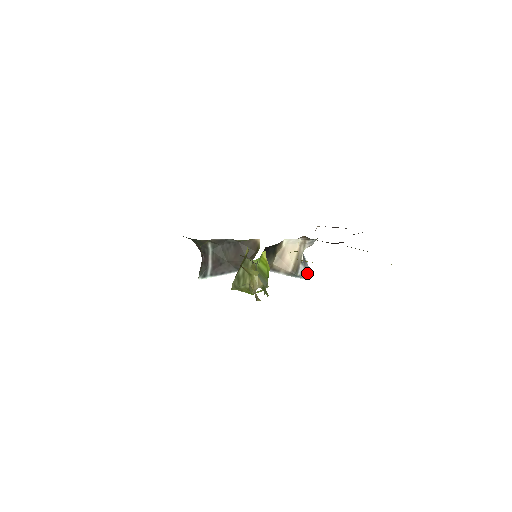
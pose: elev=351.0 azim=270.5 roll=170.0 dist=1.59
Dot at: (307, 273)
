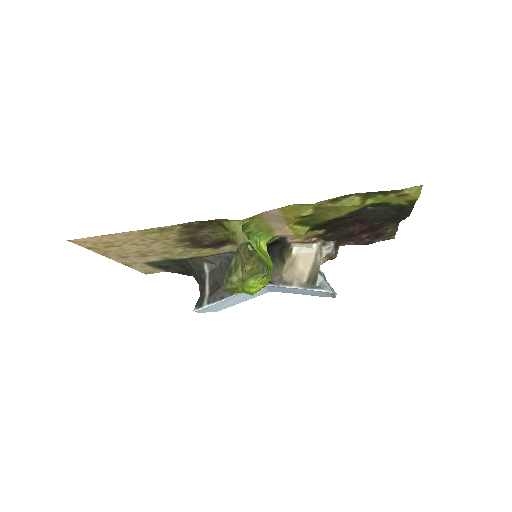
Dot at: (330, 287)
